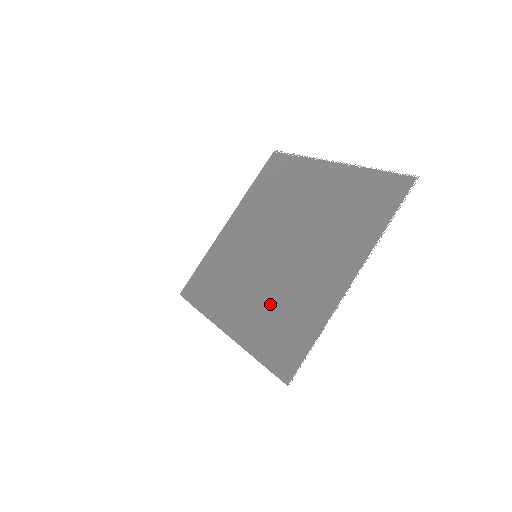
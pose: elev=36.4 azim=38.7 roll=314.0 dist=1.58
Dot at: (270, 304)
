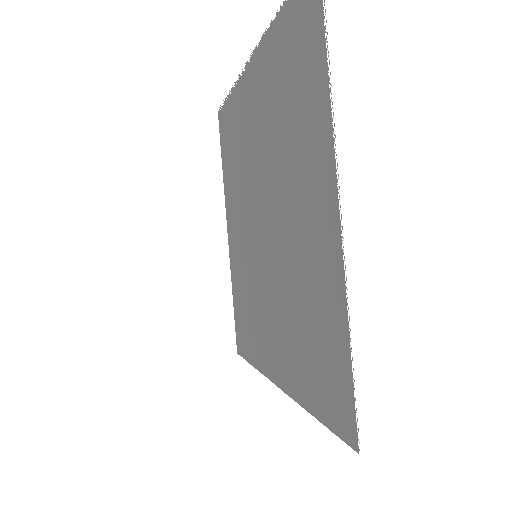
Dot at: occluded
